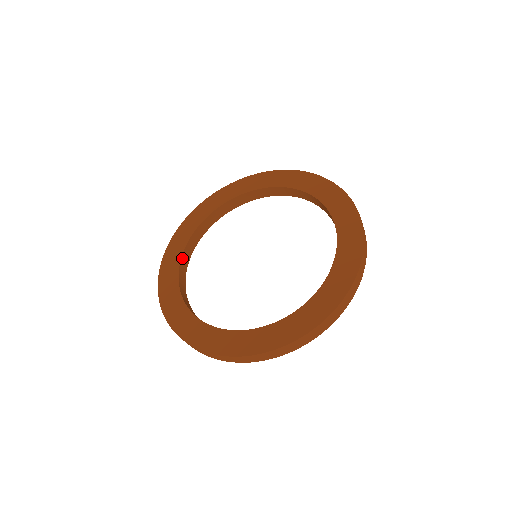
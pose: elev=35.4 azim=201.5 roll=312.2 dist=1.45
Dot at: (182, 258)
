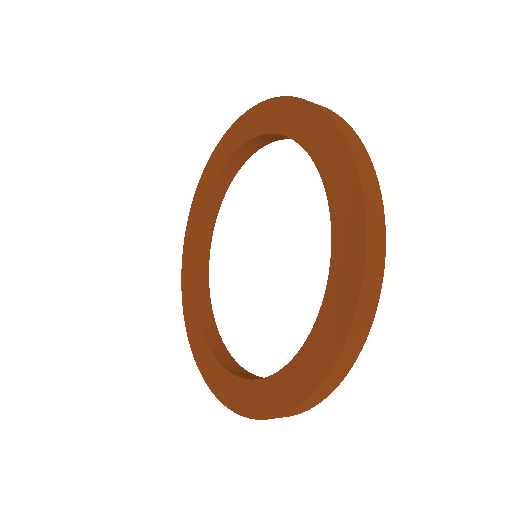
Dot at: (196, 253)
